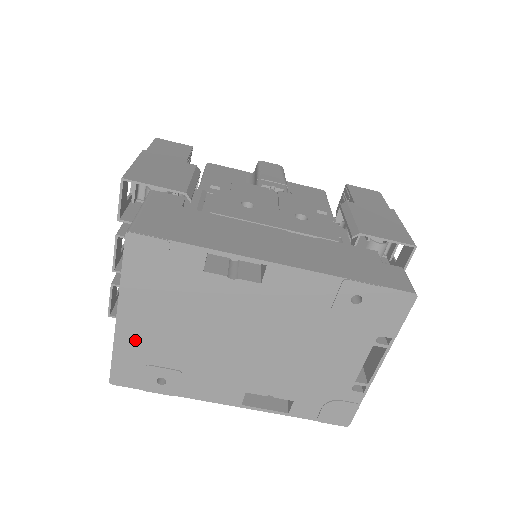
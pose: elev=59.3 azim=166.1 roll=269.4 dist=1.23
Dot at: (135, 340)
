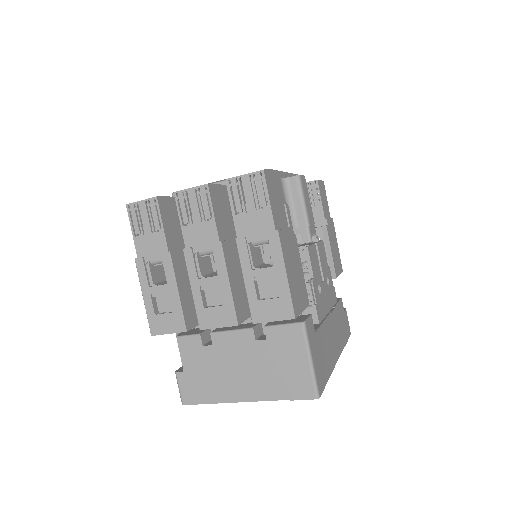
Dot at: occluded
